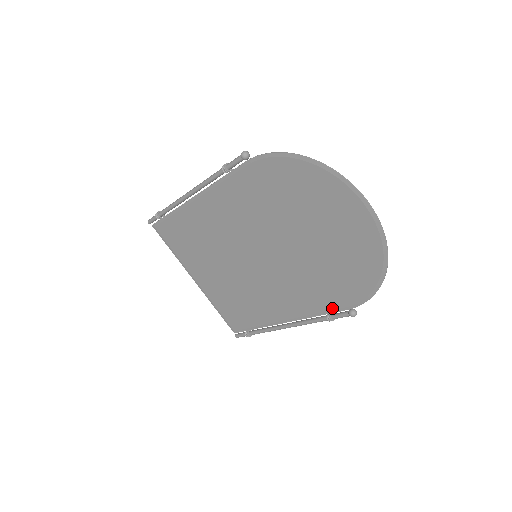
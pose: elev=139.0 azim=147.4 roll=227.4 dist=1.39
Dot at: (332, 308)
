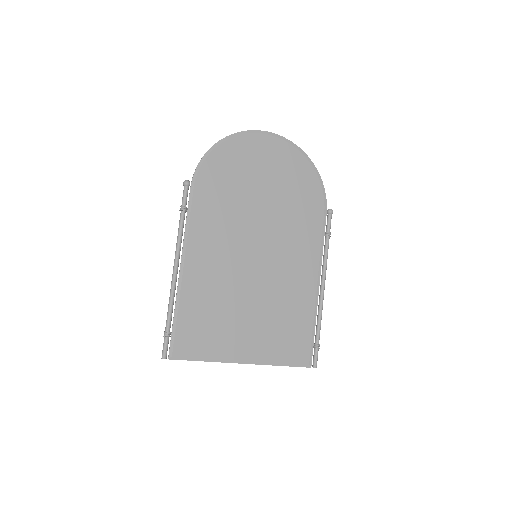
Dot at: (321, 225)
